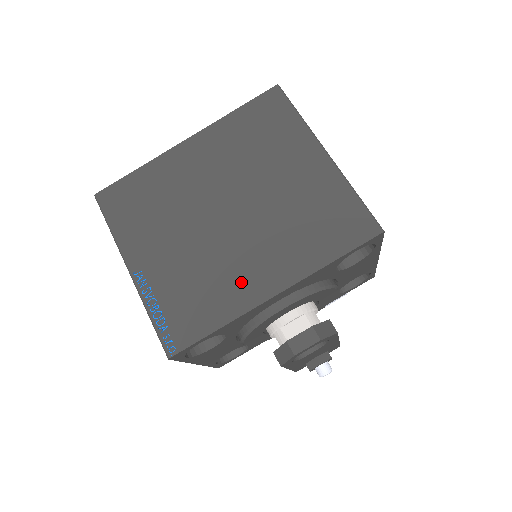
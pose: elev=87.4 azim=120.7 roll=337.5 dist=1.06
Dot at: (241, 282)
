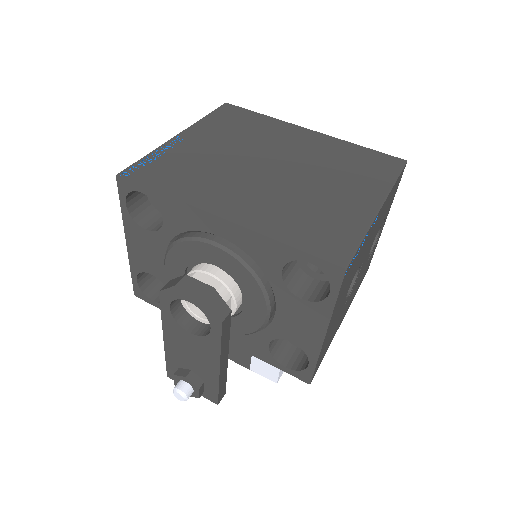
Dot at: (217, 193)
